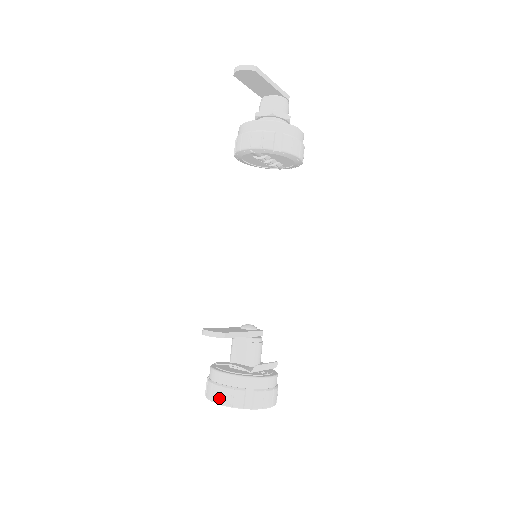
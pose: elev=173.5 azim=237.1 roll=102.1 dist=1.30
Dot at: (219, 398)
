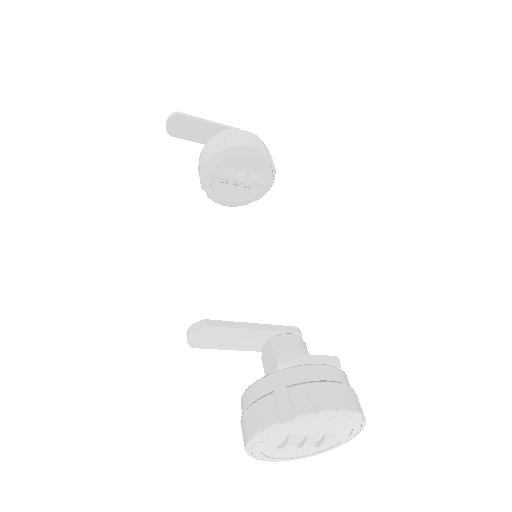
Dot at: (247, 431)
